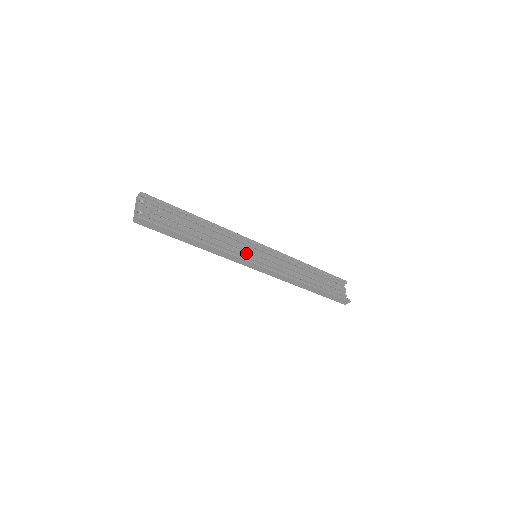
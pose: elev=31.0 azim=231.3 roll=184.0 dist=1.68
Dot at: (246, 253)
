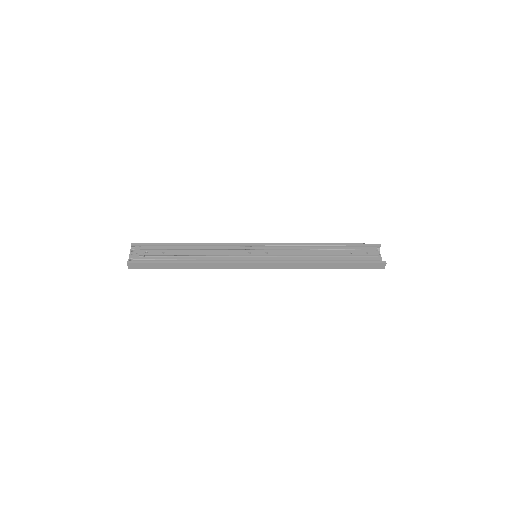
Dot at: (240, 257)
